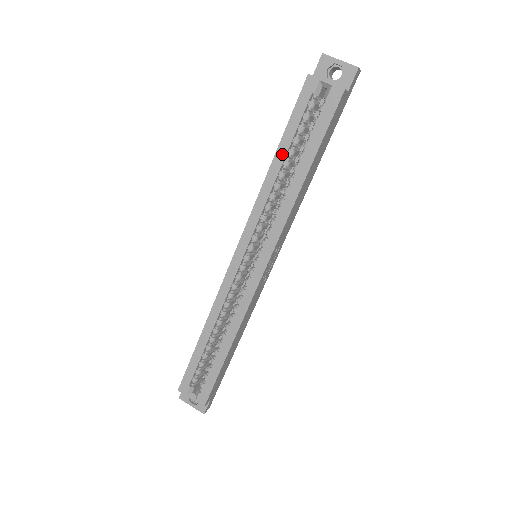
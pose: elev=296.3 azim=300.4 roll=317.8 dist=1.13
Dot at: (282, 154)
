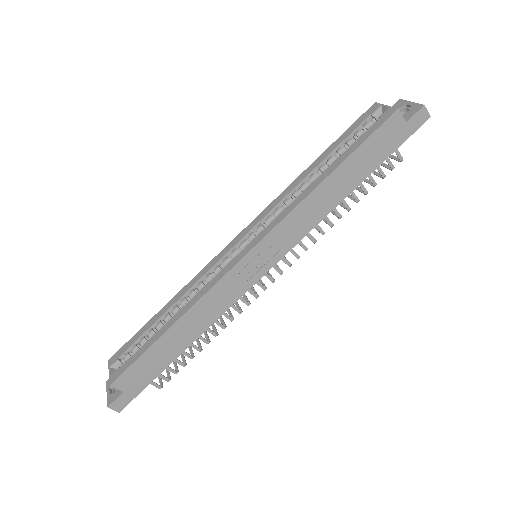
Dot at: (322, 159)
